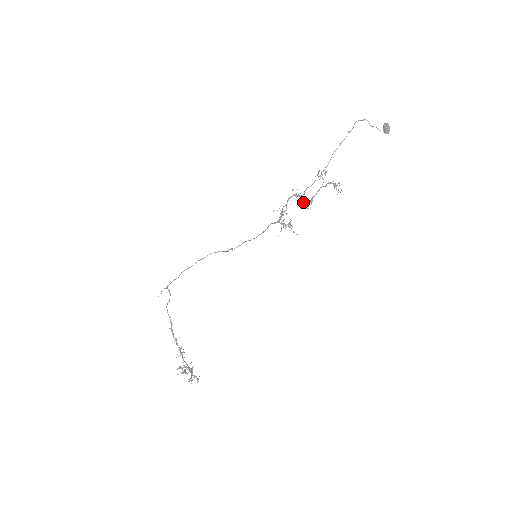
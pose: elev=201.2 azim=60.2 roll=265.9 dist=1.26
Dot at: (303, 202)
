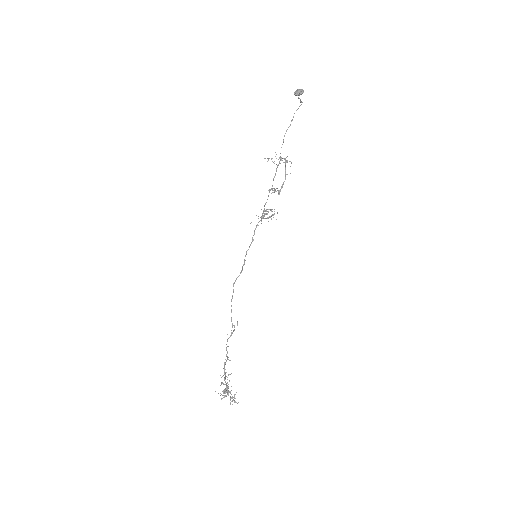
Dot at: (274, 191)
